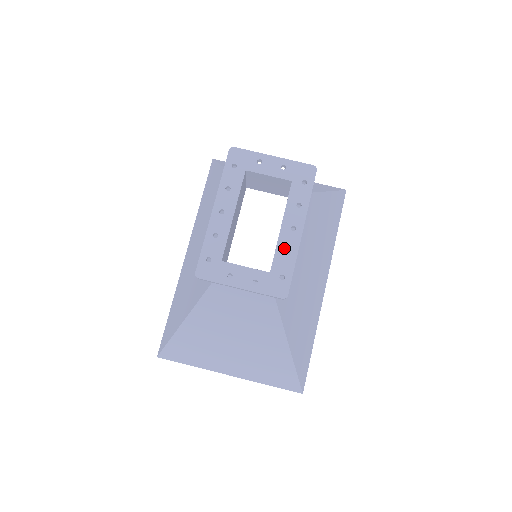
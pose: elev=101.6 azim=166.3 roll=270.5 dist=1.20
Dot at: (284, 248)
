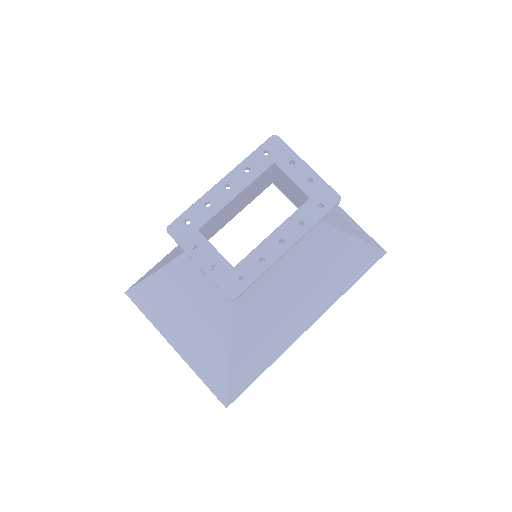
Dot at: (261, 254)
